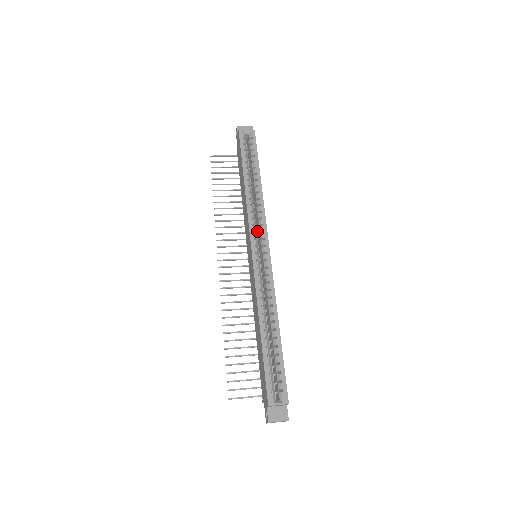
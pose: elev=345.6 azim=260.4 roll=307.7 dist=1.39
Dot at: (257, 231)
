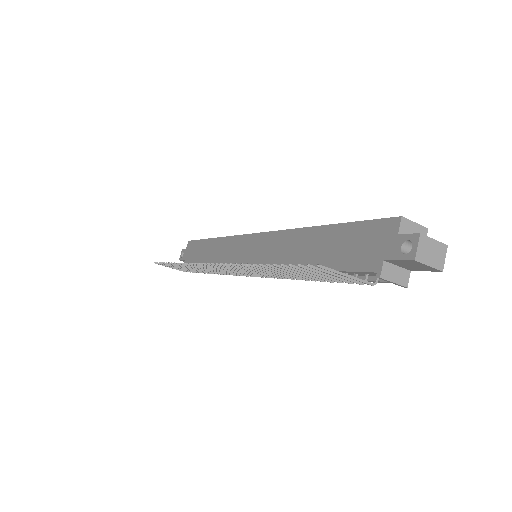
Dot at: occluded
